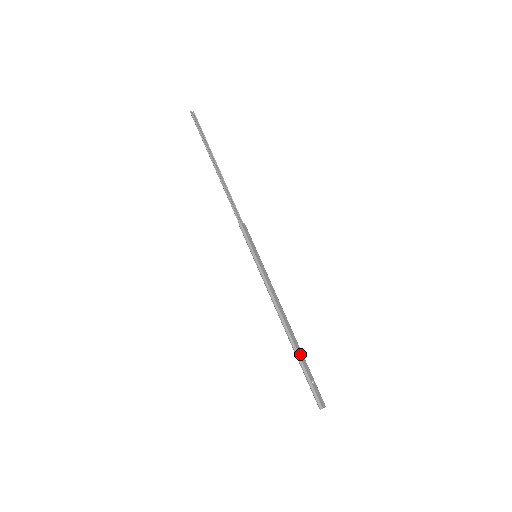
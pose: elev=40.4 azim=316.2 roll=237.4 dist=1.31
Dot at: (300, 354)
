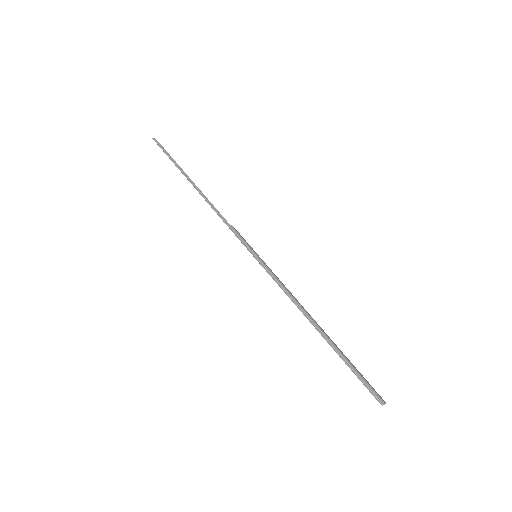
Dot at: (337, 347)
